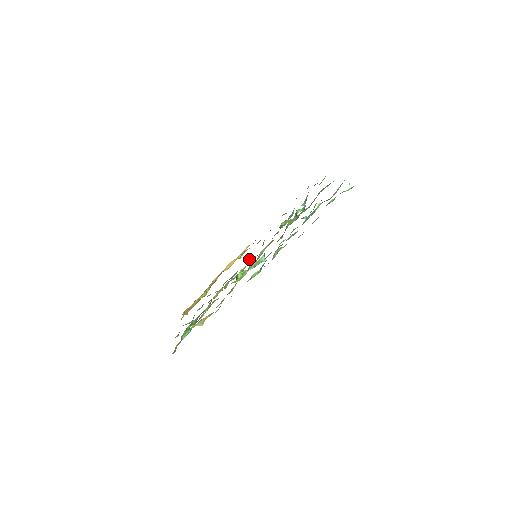
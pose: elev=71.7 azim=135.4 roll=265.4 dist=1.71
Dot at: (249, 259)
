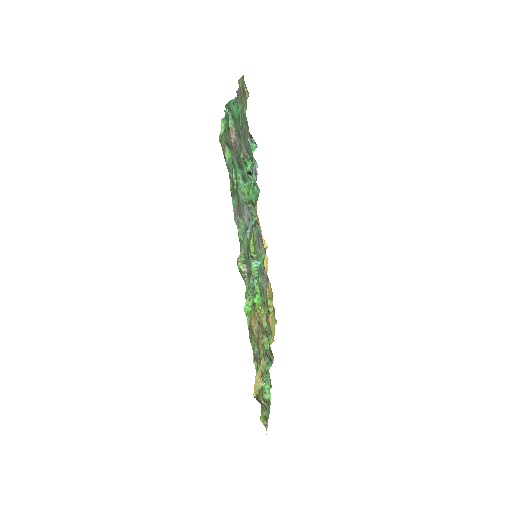
Dot at: (259, 258)
